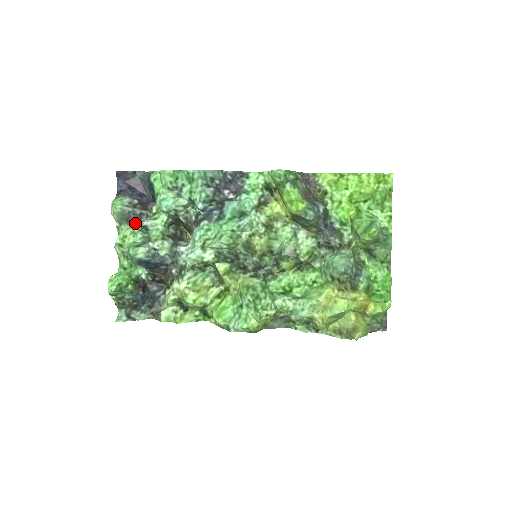
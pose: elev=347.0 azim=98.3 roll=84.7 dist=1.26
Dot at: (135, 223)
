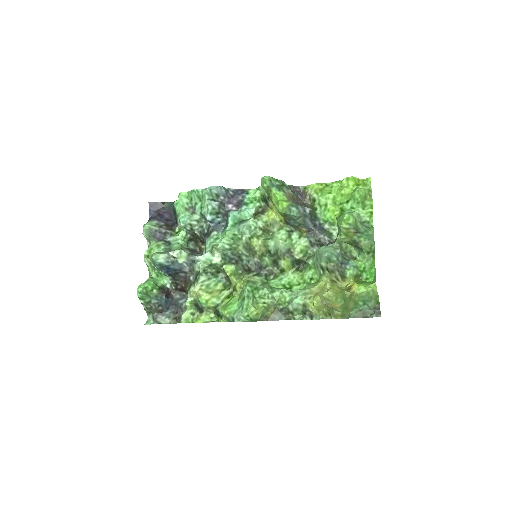
Dot at: (161, 239)
